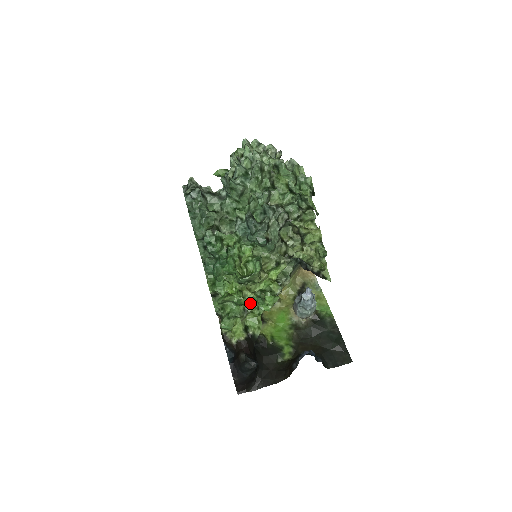
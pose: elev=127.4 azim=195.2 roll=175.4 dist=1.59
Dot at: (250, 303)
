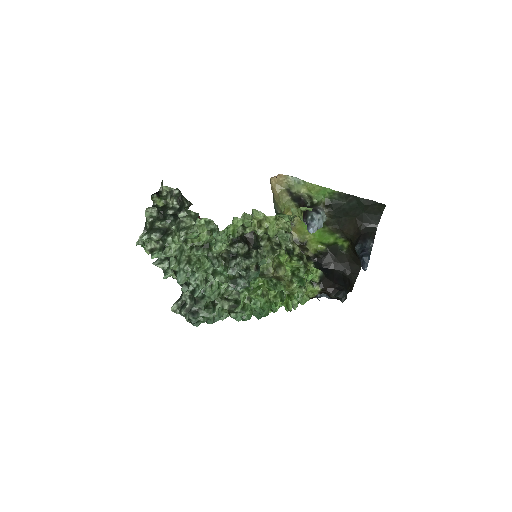
Dot at: occluded
